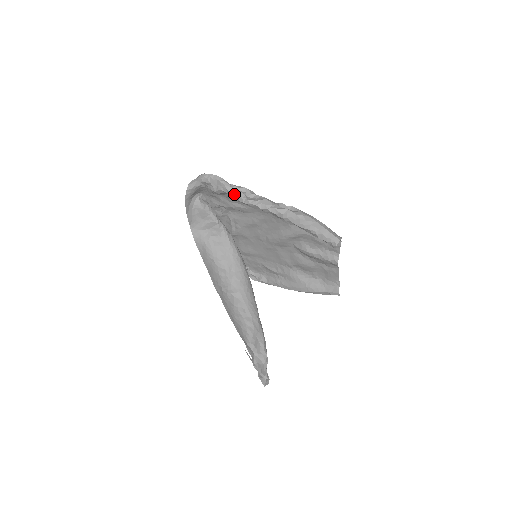
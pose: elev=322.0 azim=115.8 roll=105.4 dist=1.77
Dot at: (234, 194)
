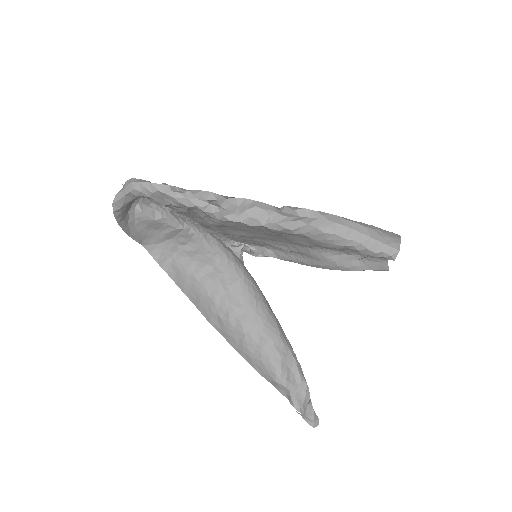
Dot at: occluded
